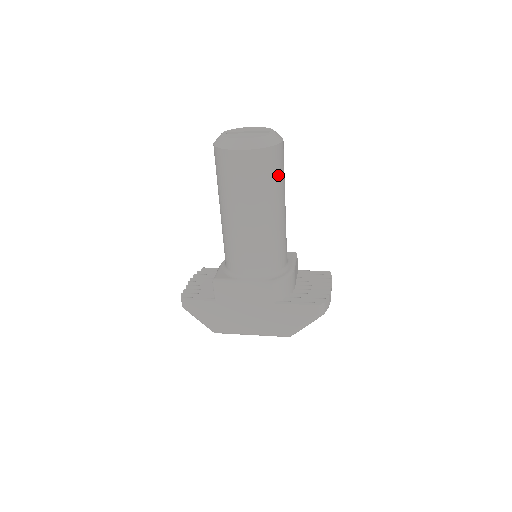
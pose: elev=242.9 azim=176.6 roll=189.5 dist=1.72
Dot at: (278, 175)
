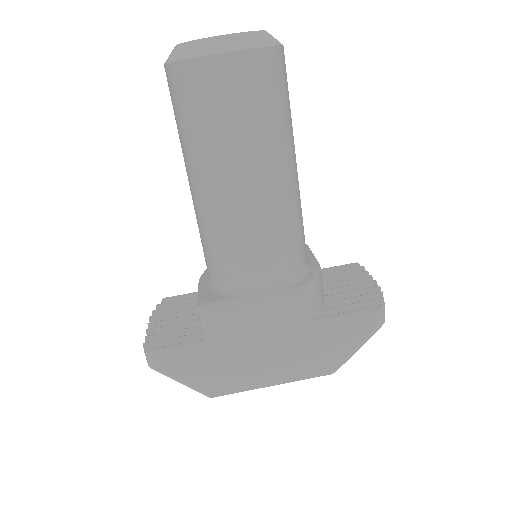
Dot at: (286, 102)
